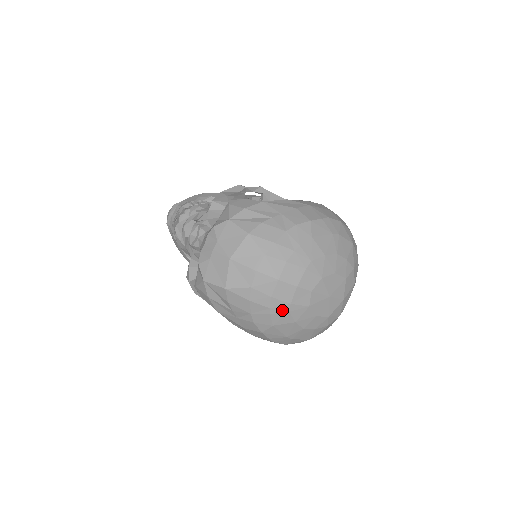
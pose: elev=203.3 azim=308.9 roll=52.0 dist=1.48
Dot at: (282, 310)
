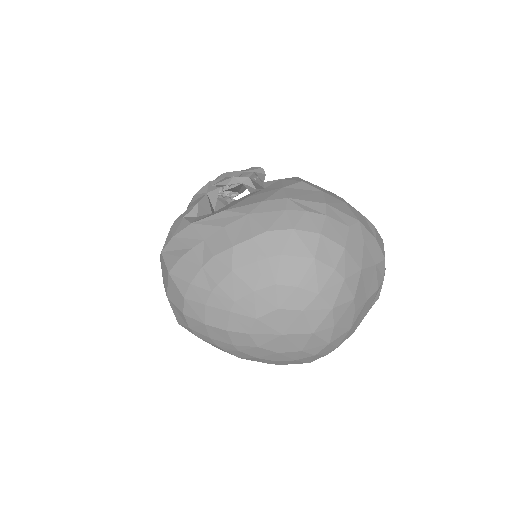
Dot at: (231, 349)
